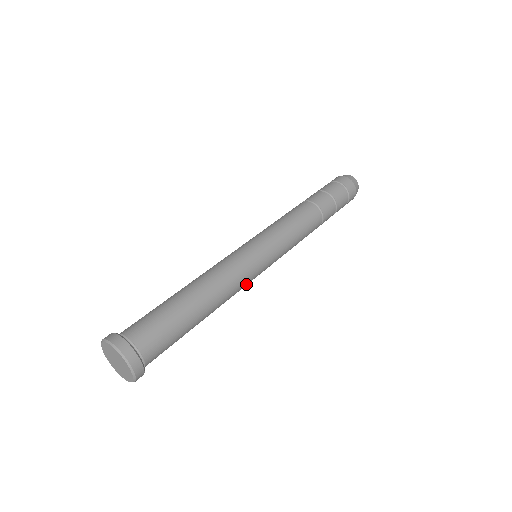
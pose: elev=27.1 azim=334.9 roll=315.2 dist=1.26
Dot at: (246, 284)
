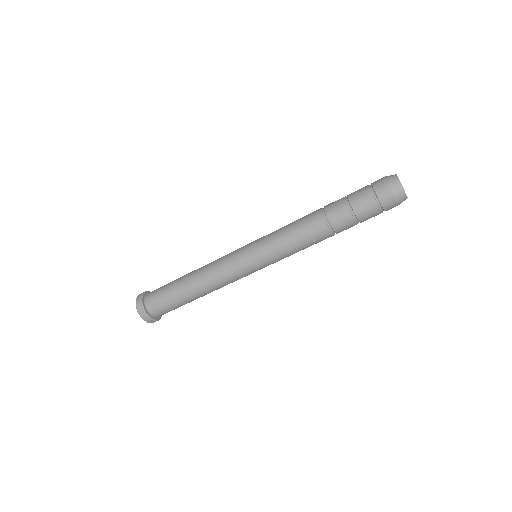
Dot at: (229, 271)
